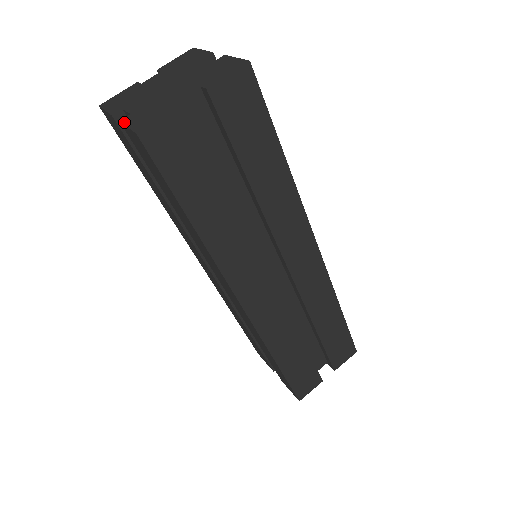
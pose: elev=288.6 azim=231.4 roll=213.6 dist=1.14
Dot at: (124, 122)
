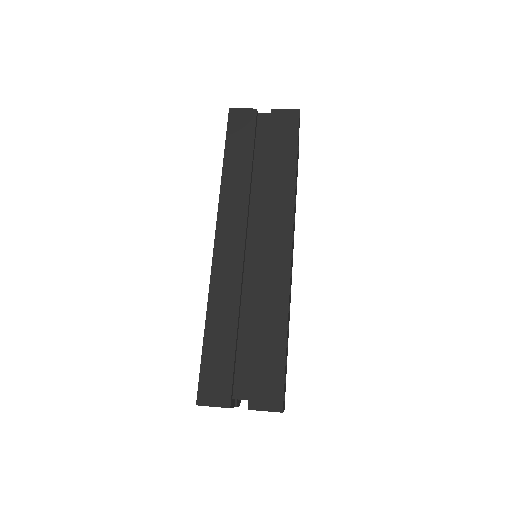
Dot at: occluded
